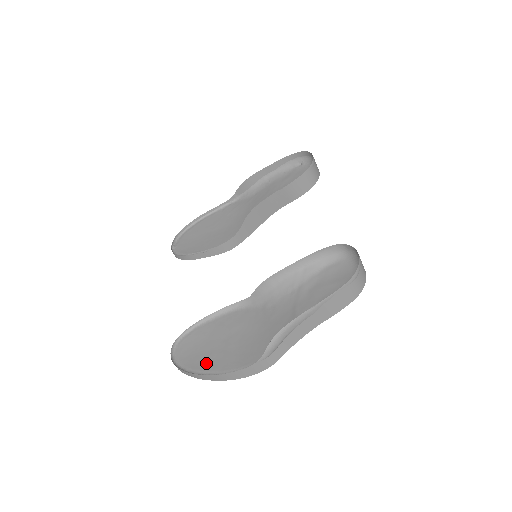
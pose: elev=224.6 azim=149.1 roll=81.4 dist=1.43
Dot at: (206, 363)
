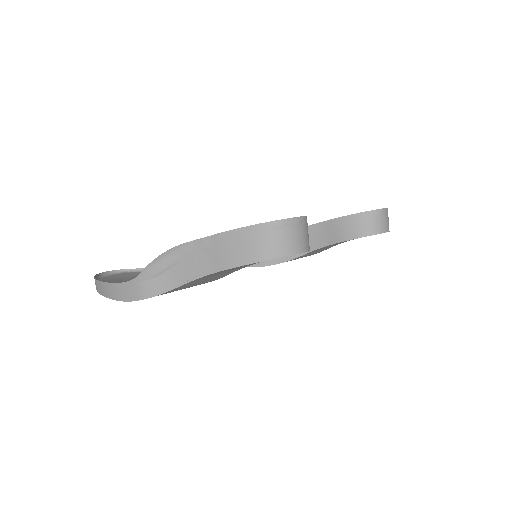
Dot at: occluded
